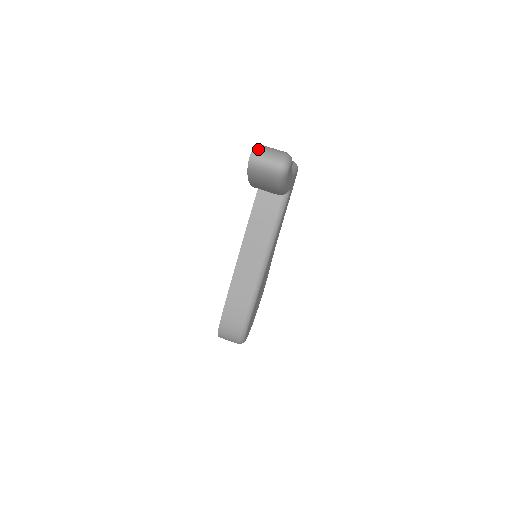
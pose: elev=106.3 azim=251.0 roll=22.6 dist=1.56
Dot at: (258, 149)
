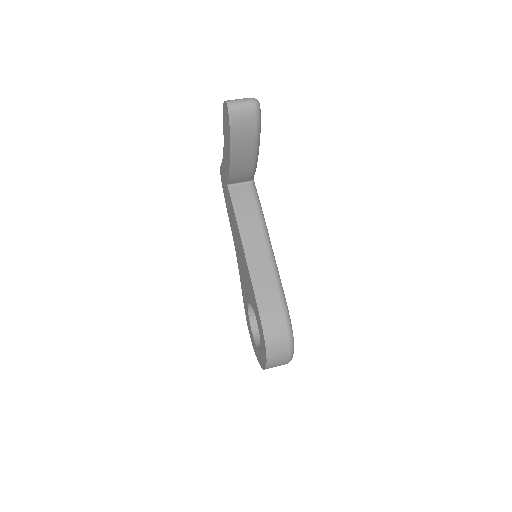
Dot at: (229, 100)
